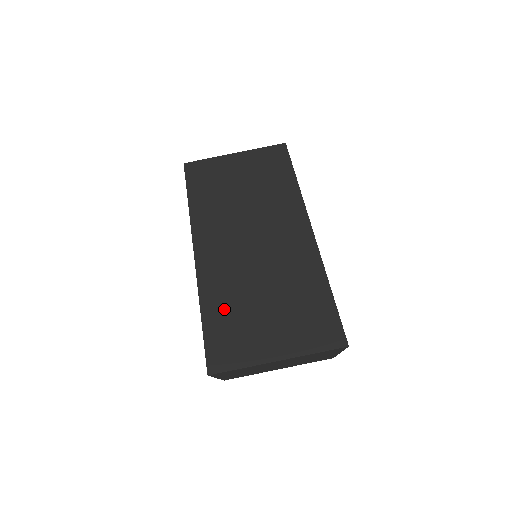
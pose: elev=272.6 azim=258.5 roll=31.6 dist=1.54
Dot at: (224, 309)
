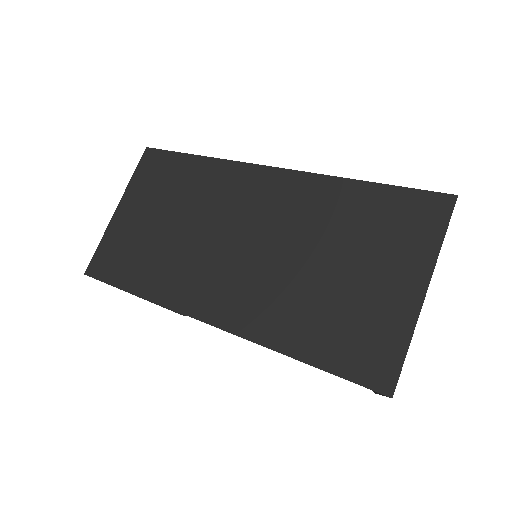
Dot at: (308, 325)
